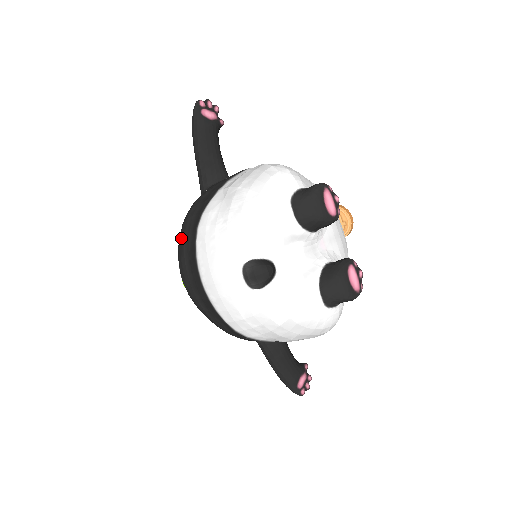
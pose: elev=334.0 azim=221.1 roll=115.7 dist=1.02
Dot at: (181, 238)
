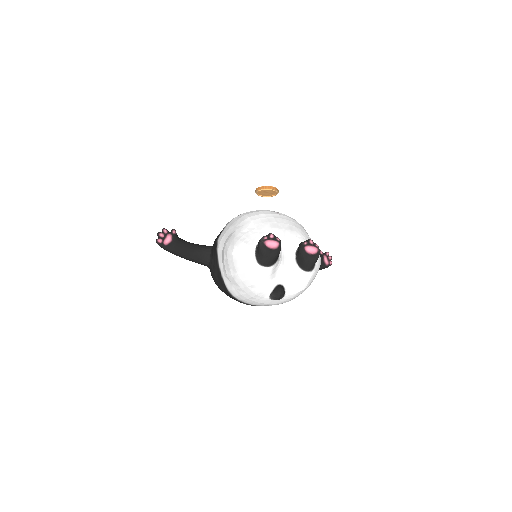
Dot at: occluded
